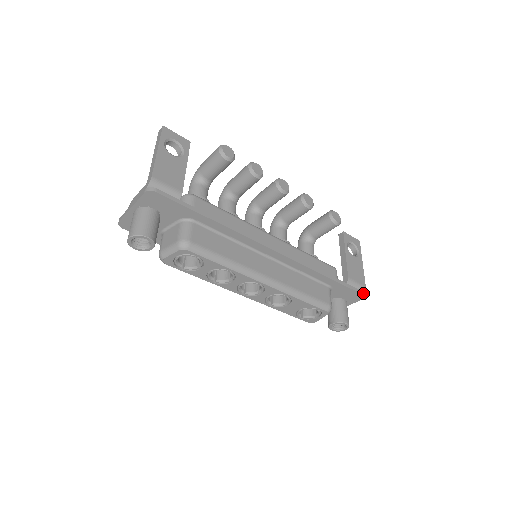
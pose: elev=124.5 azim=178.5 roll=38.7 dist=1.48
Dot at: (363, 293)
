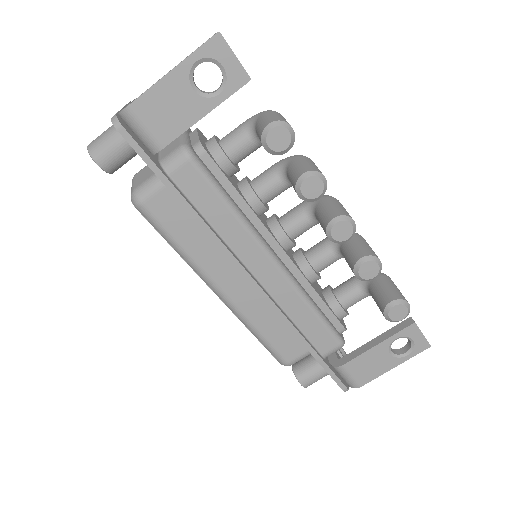
Dot at: (345, 389)
